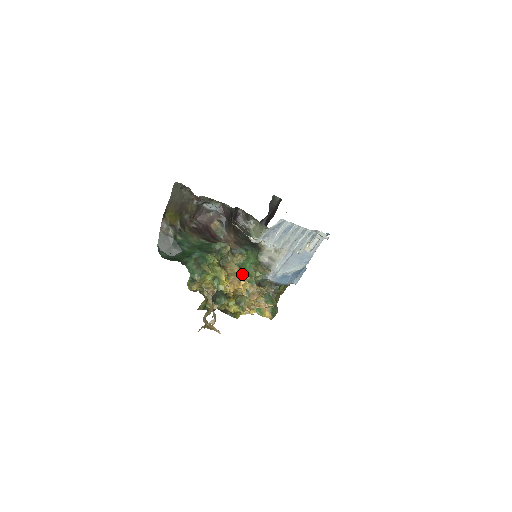
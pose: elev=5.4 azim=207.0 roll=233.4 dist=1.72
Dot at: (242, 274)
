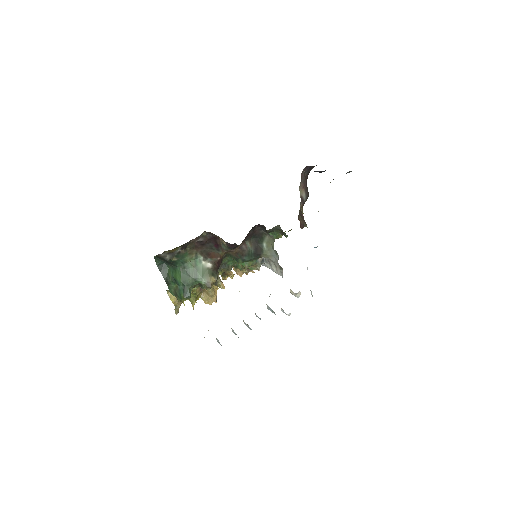
Dot at: (212, 302)
